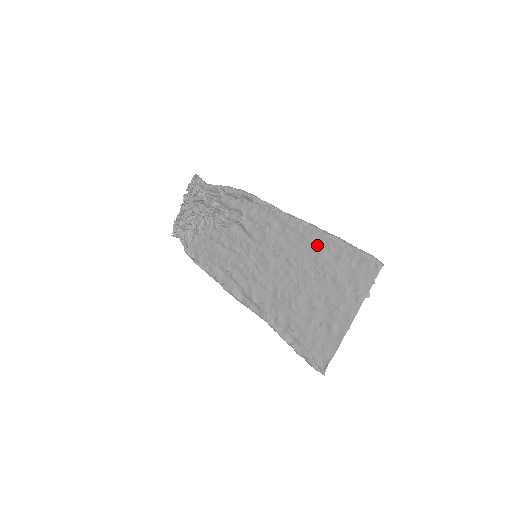
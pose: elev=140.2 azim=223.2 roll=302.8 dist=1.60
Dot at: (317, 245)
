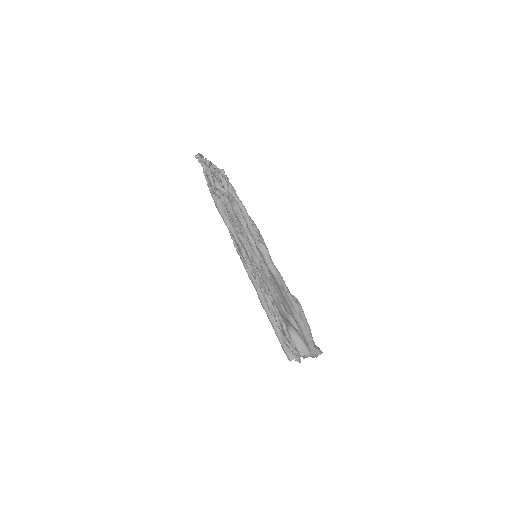
Dot at: occluded
